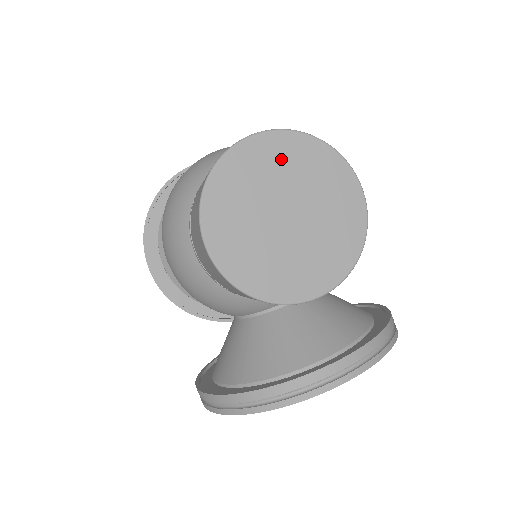
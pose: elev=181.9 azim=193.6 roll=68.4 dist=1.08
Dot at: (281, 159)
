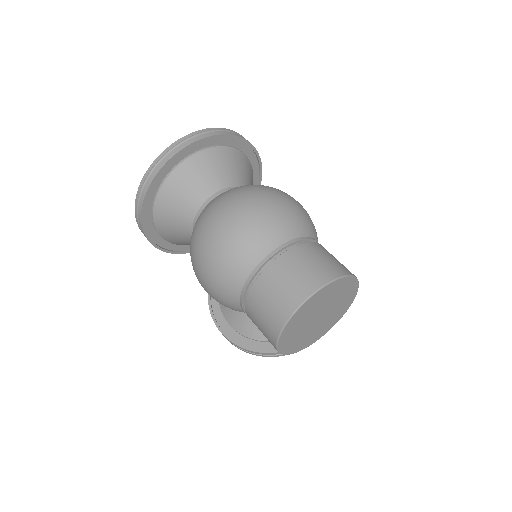
Dot at: (323, 297)
